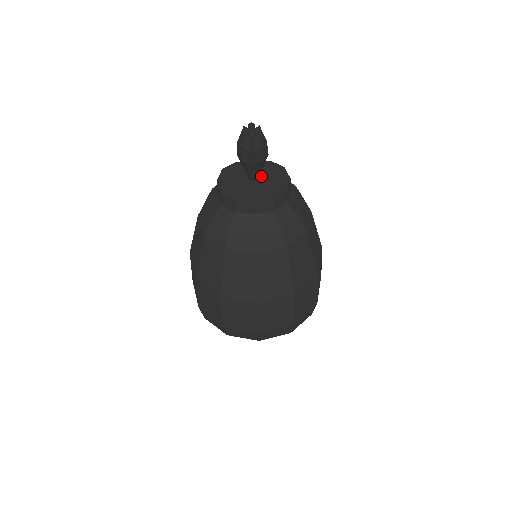
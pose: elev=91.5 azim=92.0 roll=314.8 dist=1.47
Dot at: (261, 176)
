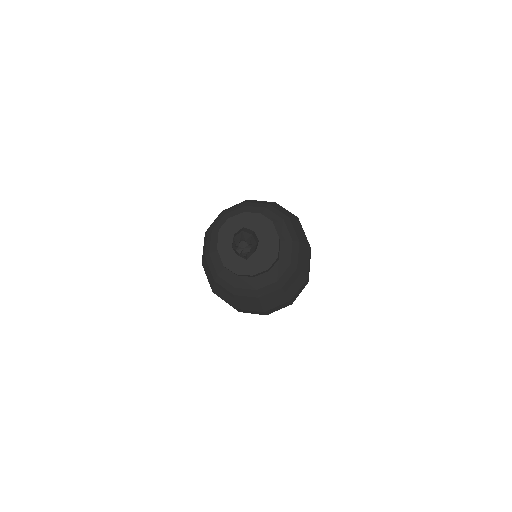
Dot at: occluded
